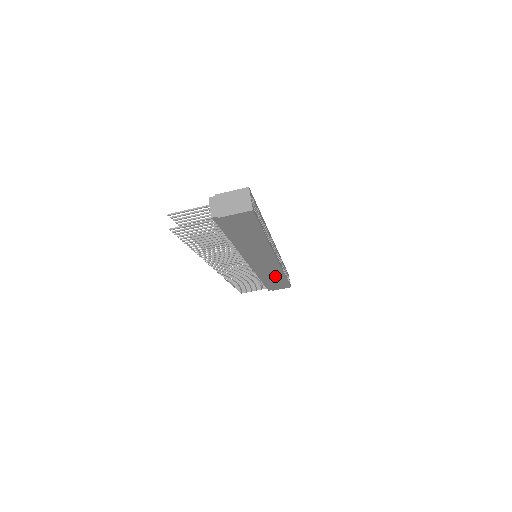
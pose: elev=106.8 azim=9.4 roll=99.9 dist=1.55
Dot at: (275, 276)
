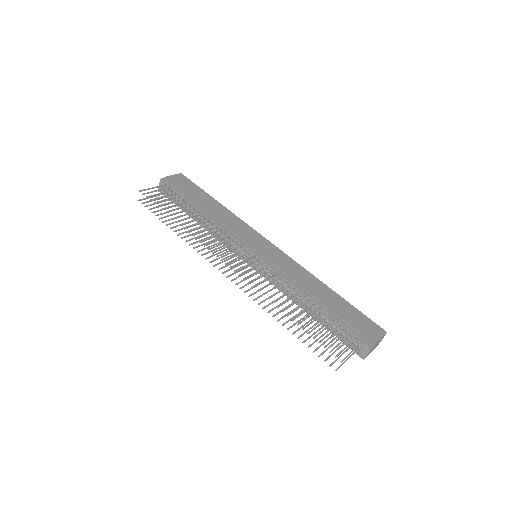
Dot at: occluded
